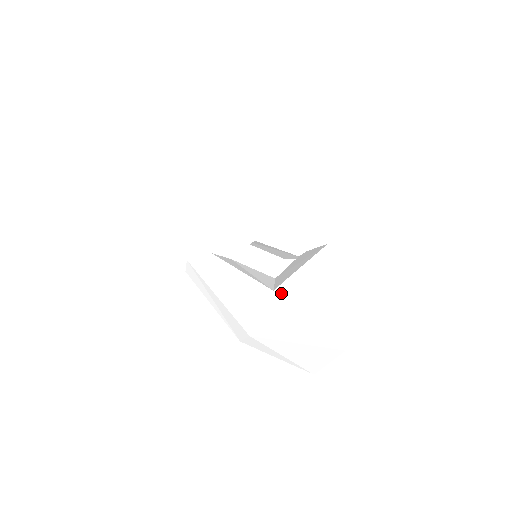
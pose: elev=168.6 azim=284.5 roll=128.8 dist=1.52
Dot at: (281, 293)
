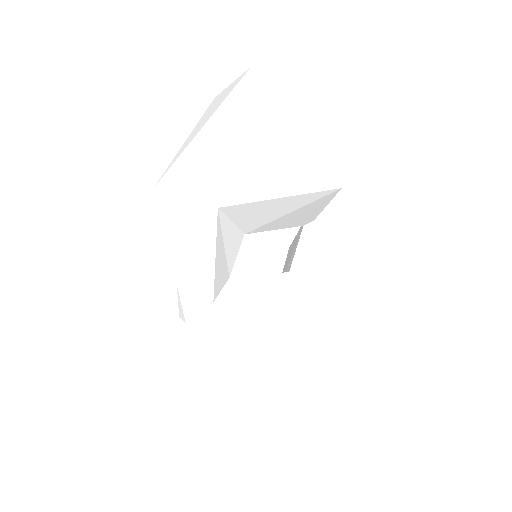
Dot at: (324, 322)
